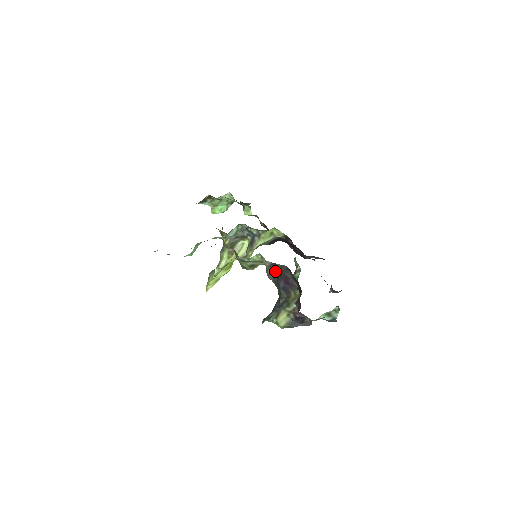
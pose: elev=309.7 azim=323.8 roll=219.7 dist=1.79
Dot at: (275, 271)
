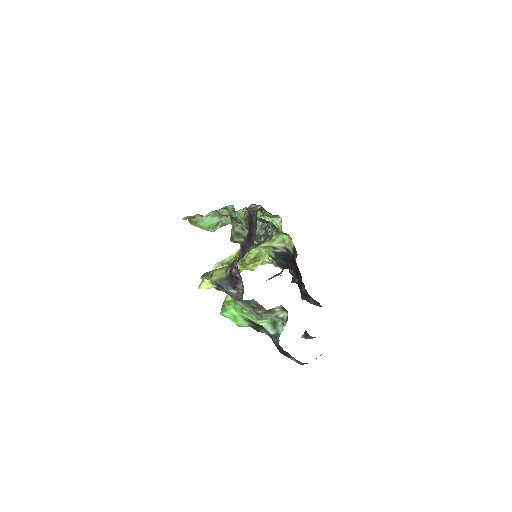
Dot at: occluded
